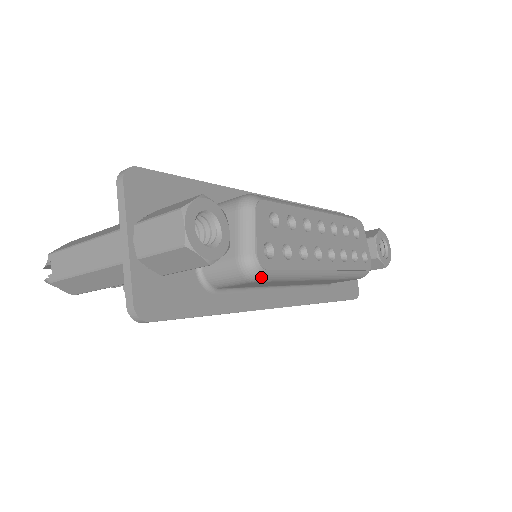
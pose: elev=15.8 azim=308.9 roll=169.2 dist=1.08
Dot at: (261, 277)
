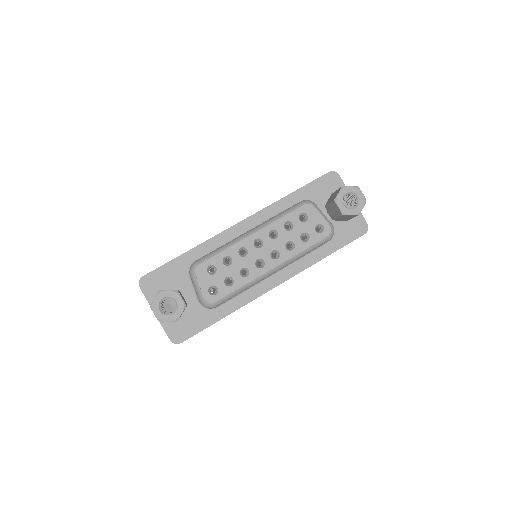
Dot at: (216, 305)
